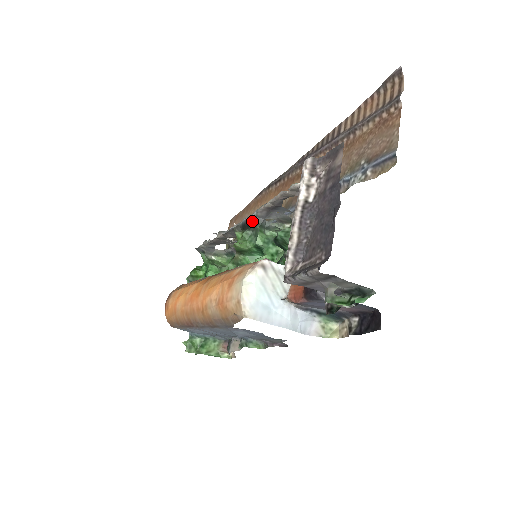
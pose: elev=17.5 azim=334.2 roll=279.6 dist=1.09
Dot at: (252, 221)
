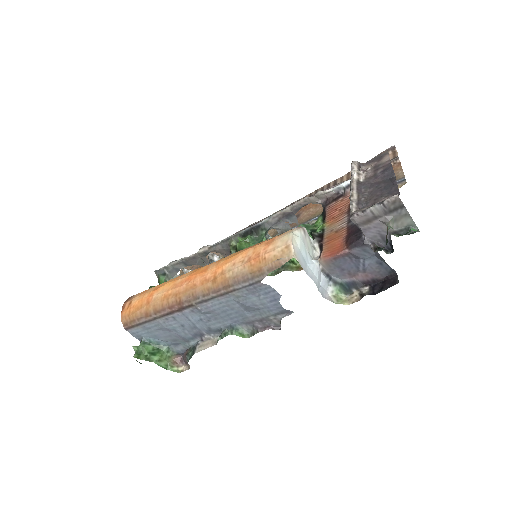
Dot at: (260, 226)
